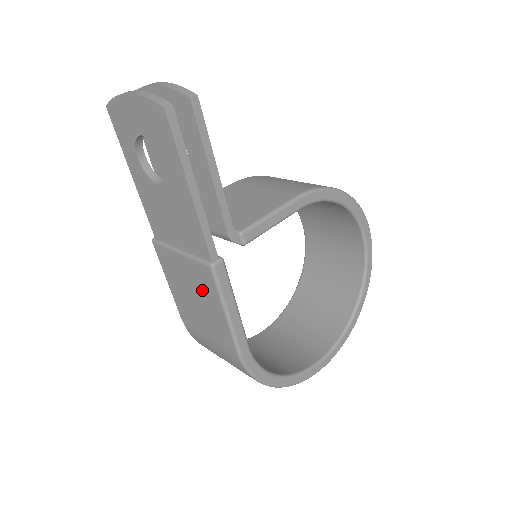
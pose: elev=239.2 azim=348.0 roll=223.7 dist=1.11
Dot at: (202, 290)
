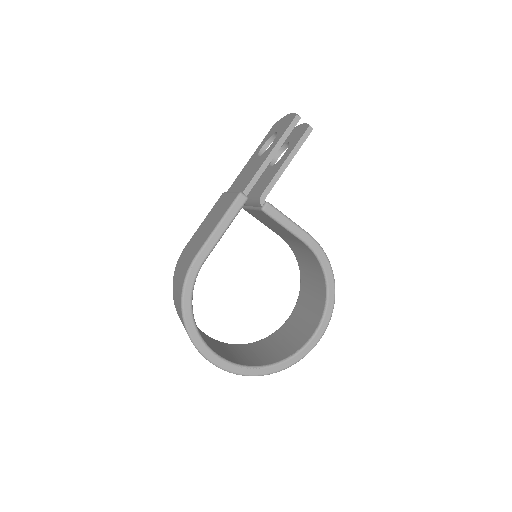
Dot at: (220, 213)
